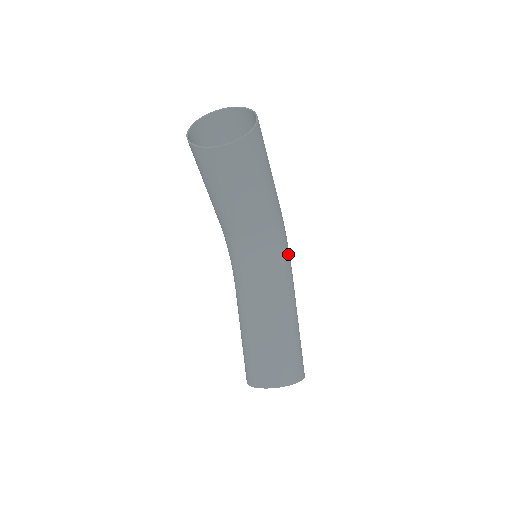
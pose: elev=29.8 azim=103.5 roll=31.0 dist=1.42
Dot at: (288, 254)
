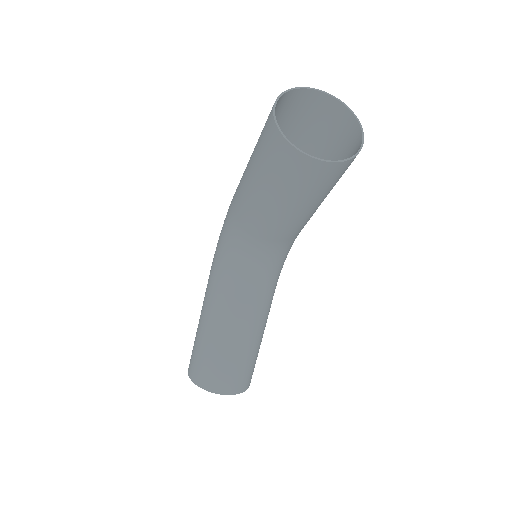
Dot at: occluded
